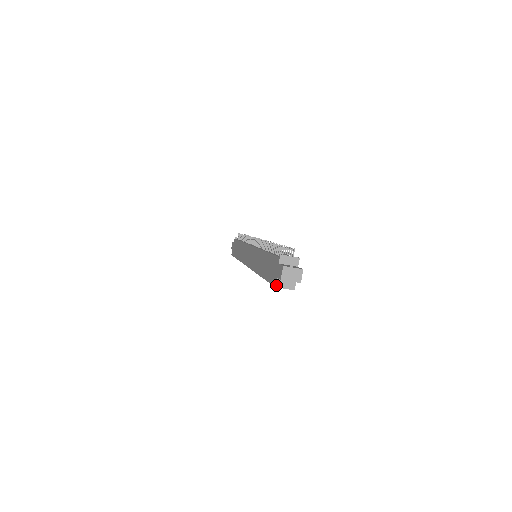
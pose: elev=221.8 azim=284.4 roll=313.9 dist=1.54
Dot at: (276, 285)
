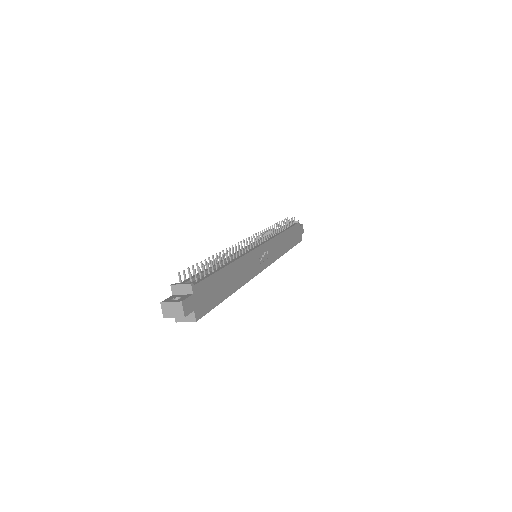
Dot at: (176, 320)
